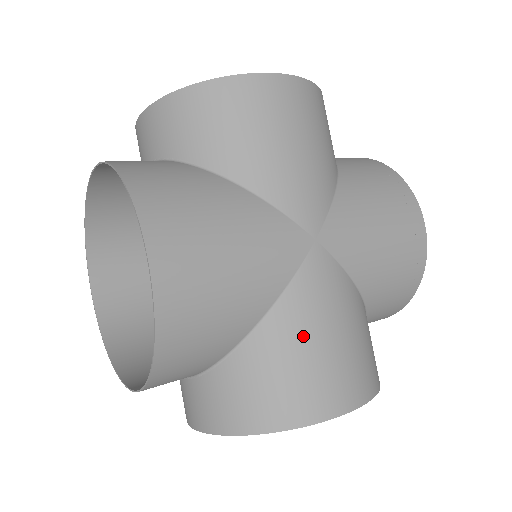
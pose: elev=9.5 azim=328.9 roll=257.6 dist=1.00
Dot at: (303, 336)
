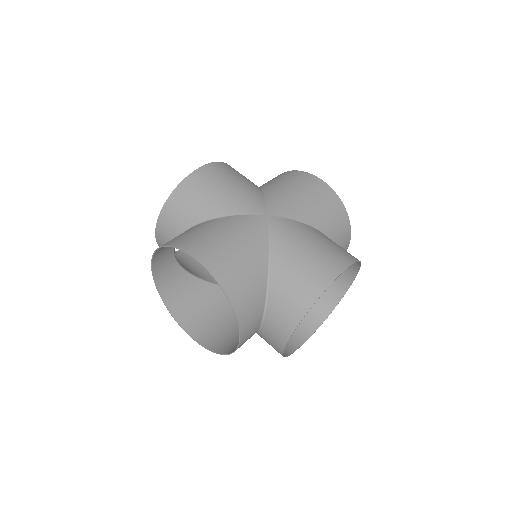
Dot at: (293, 255)
